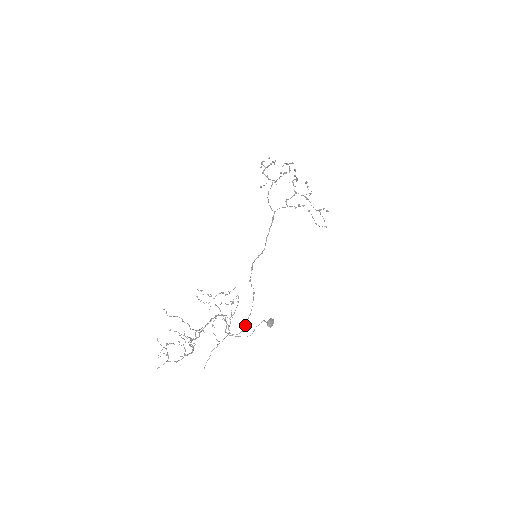
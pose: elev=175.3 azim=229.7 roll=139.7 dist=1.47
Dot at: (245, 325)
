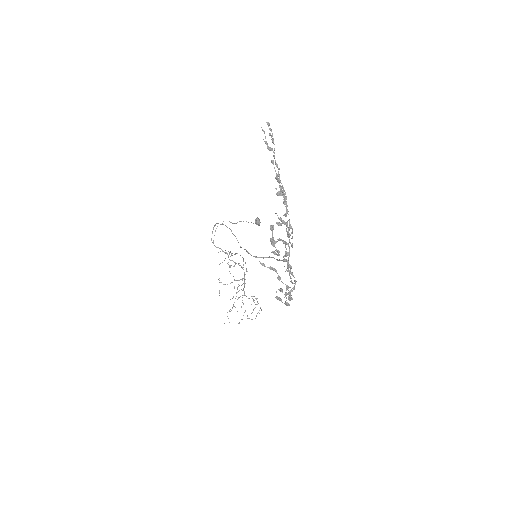
Dot at: occluded
